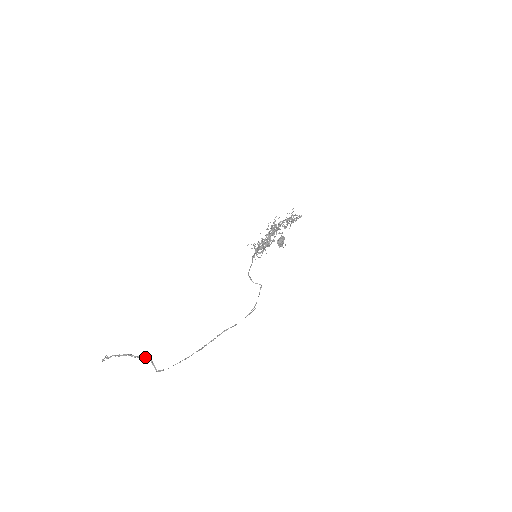
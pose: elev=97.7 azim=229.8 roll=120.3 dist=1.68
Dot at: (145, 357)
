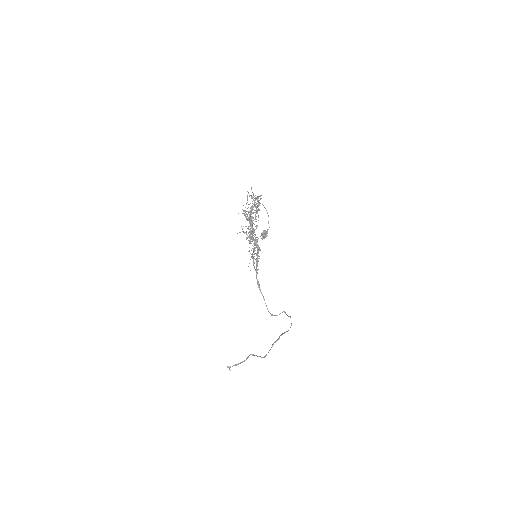
Dot at: occluded
